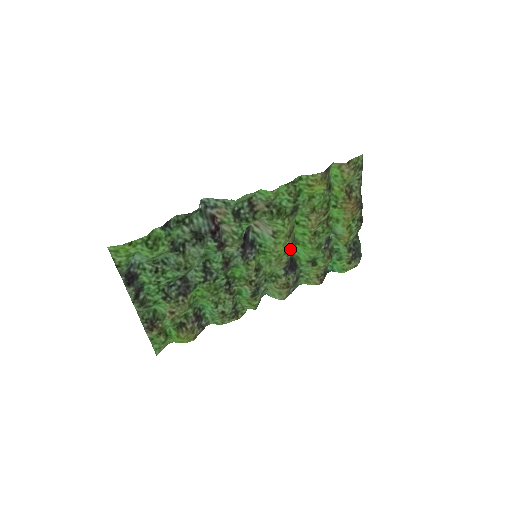
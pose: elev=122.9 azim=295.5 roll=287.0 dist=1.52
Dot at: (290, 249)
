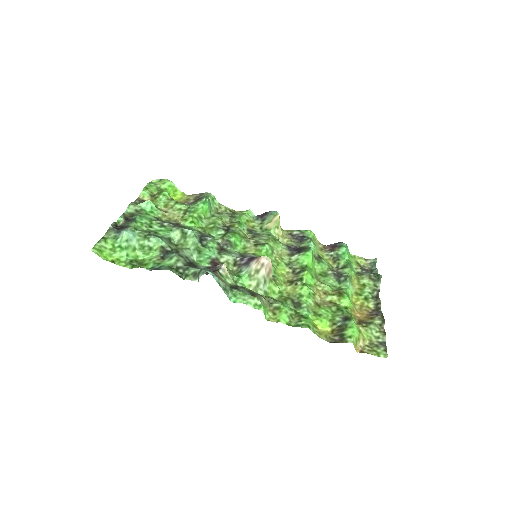
Dot at: (293, 267)
